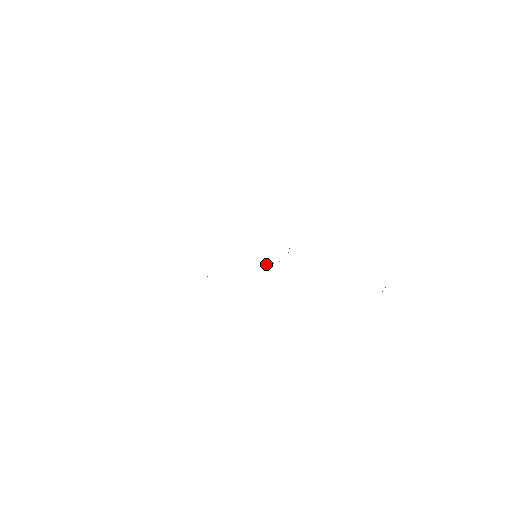
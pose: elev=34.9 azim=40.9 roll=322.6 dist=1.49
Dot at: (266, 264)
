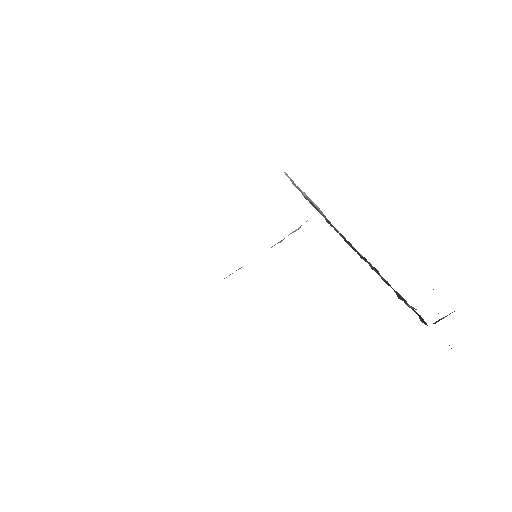
Dot at: occluded
